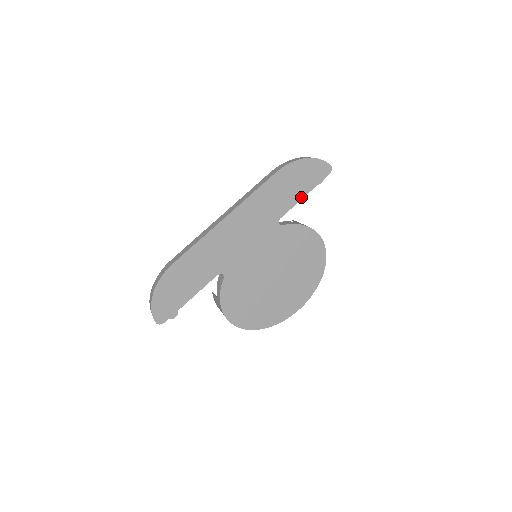
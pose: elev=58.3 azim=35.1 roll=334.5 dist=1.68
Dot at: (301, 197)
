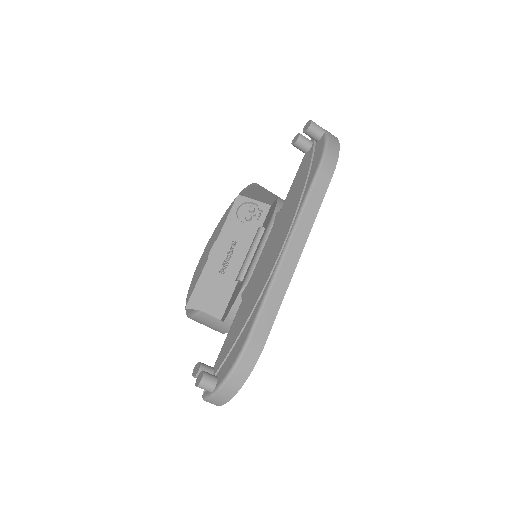
Dot at: occluded
